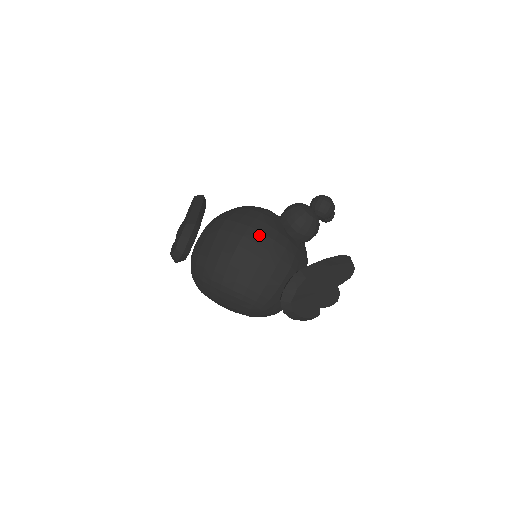
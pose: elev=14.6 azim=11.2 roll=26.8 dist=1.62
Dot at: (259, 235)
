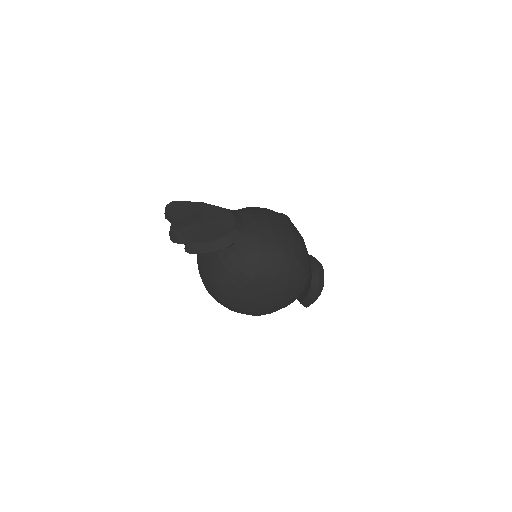
Dot at: (291, 222)
